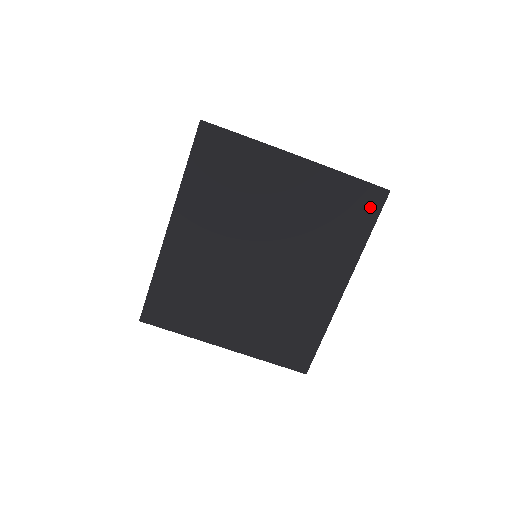
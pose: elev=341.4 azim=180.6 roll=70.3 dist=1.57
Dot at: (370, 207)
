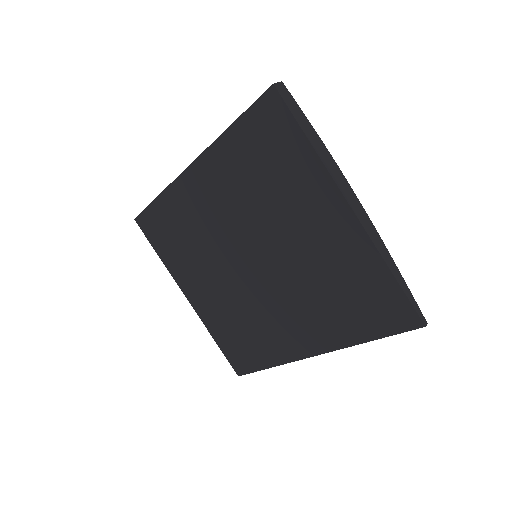
Dot at: (391, 320)
